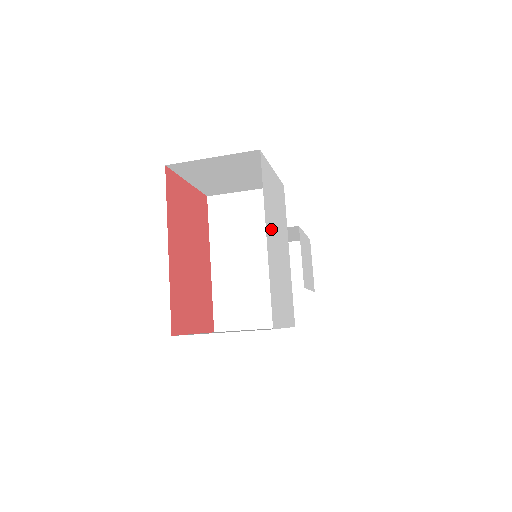
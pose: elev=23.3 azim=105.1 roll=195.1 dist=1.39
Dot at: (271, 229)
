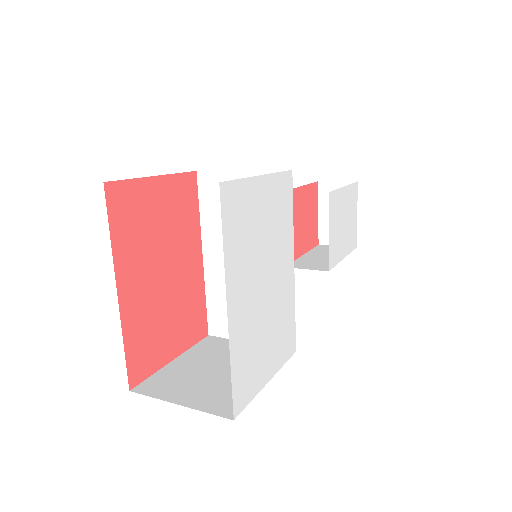
Dot at: (244, 282)
